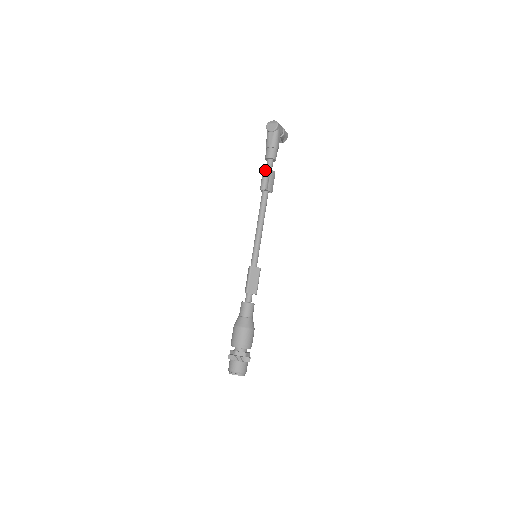
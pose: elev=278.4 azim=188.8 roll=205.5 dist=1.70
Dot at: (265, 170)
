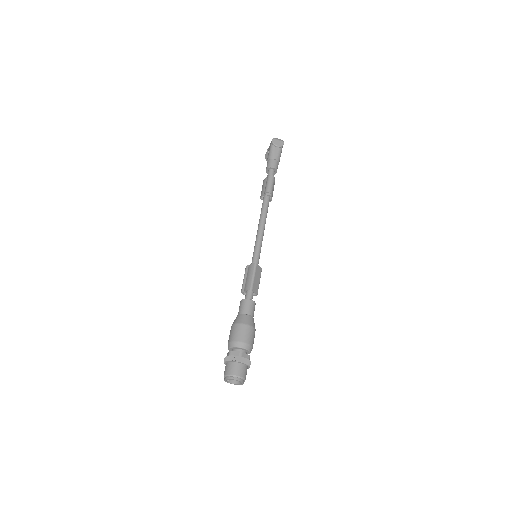
Dot at: (272, 177)
